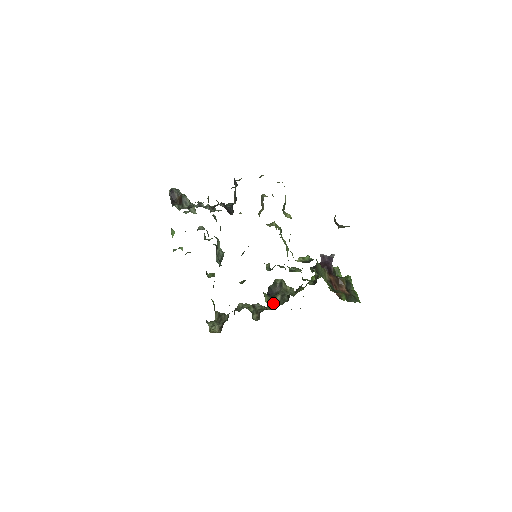
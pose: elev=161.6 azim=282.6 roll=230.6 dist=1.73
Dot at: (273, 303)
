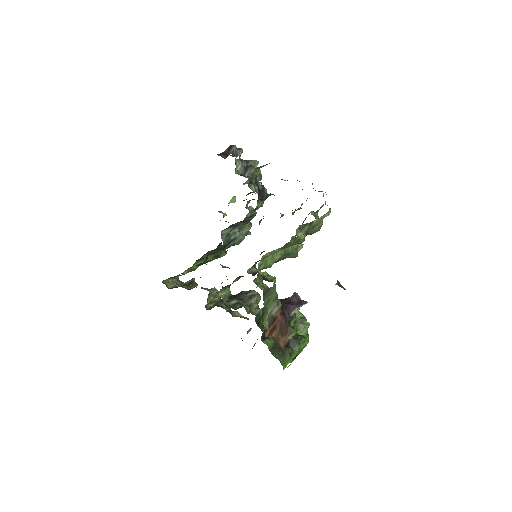
Dot at: (224, 301)
